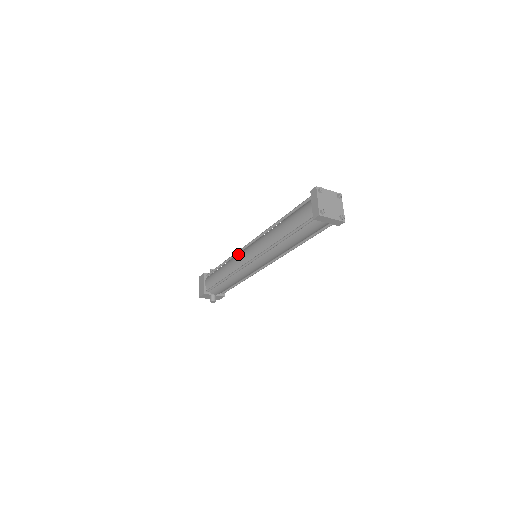
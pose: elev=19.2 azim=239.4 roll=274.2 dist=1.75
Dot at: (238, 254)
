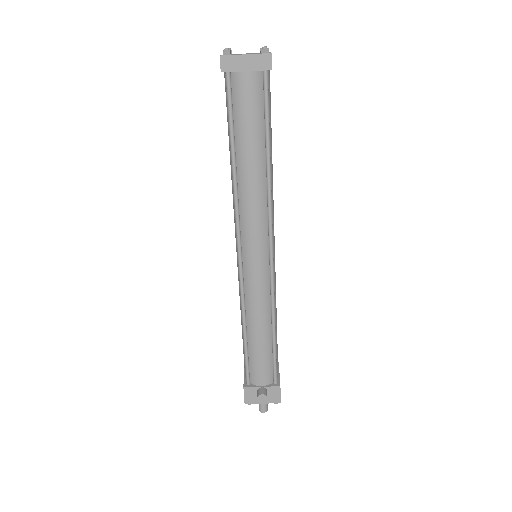
Dot at: occluded
